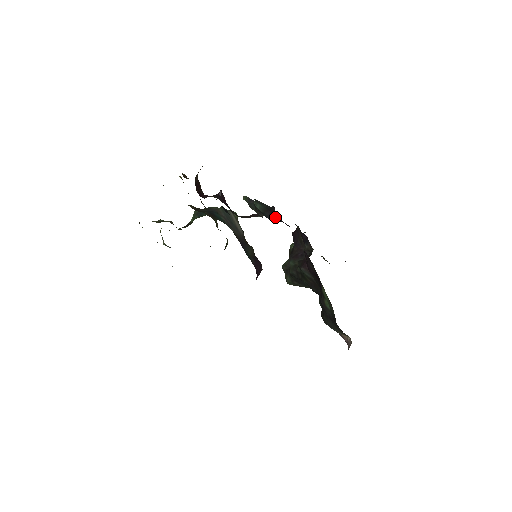
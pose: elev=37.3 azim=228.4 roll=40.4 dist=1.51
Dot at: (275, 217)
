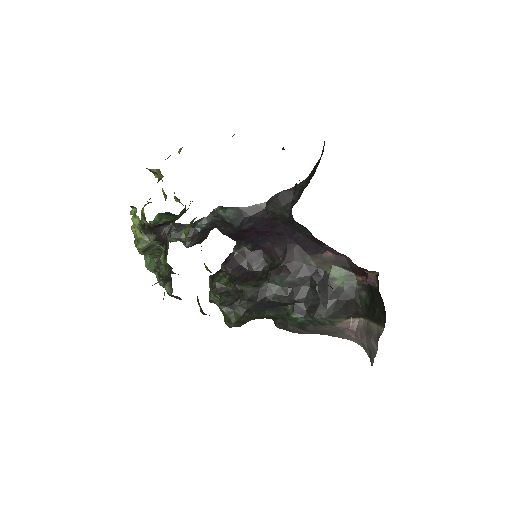
Dot at: (251, 221)
